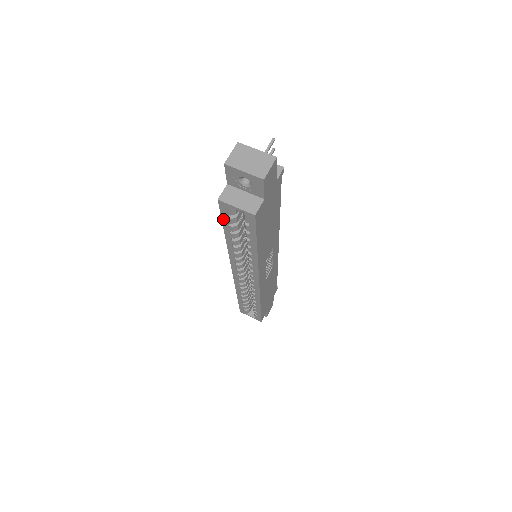
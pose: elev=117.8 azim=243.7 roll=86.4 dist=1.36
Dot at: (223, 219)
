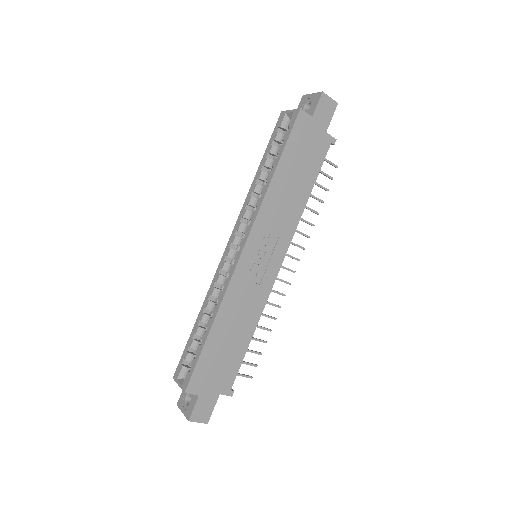
Dot at: (271, 138)
